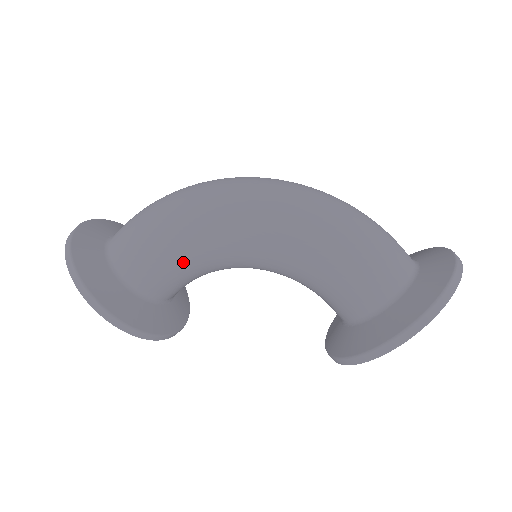
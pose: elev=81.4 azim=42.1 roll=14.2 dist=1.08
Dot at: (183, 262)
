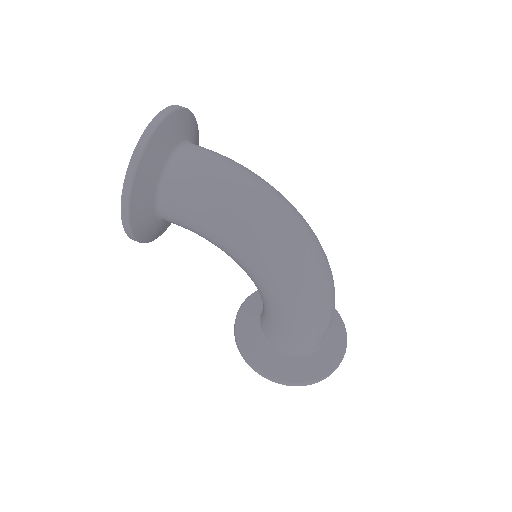
Dot at: (210, 240)
